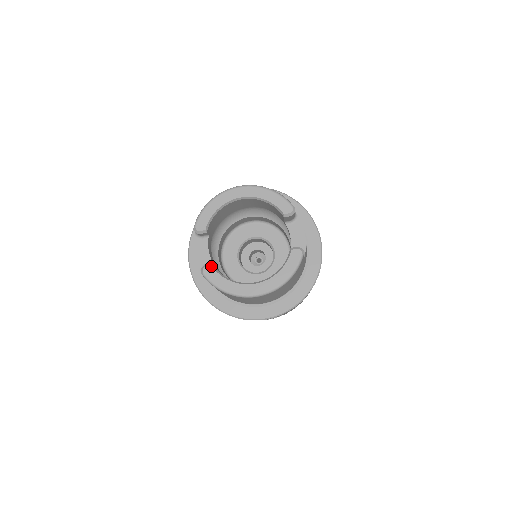
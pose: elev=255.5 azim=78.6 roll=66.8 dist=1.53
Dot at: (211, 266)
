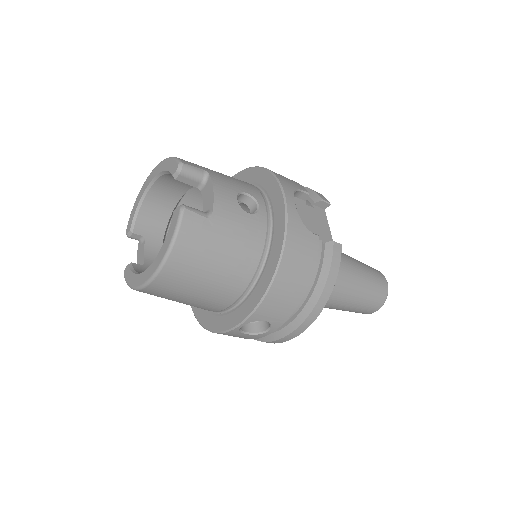
Dot at: (128, 265)
